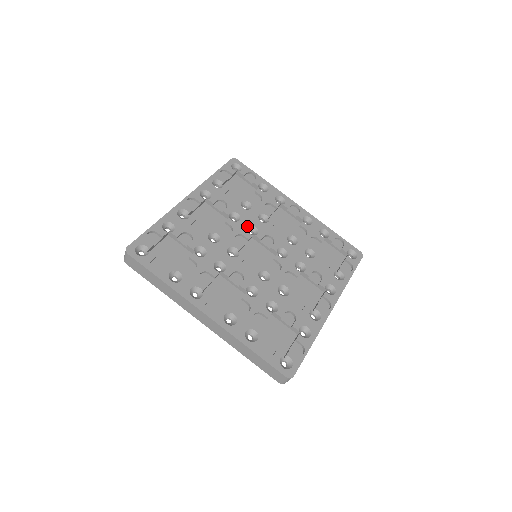
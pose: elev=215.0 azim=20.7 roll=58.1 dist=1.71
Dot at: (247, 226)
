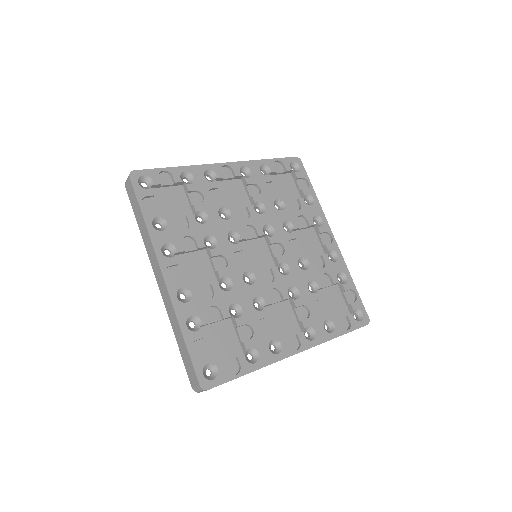
Dot at: (266, 223)
